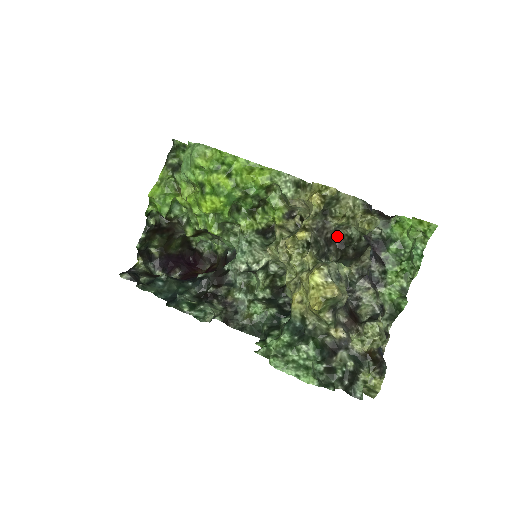
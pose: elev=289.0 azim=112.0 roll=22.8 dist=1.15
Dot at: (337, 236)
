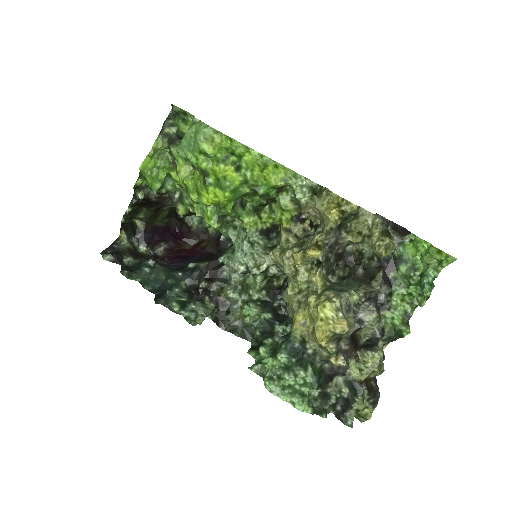
Dot at: (348, 251)
